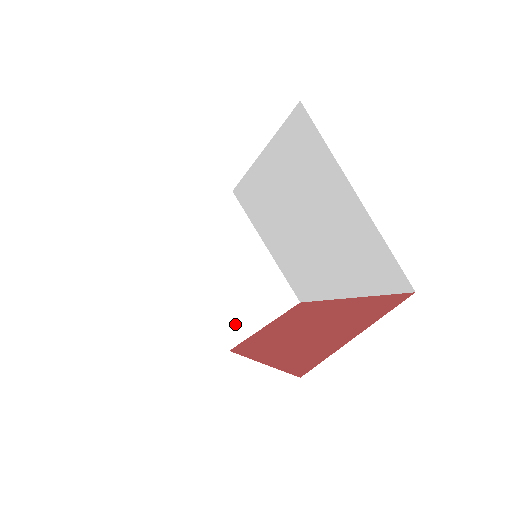
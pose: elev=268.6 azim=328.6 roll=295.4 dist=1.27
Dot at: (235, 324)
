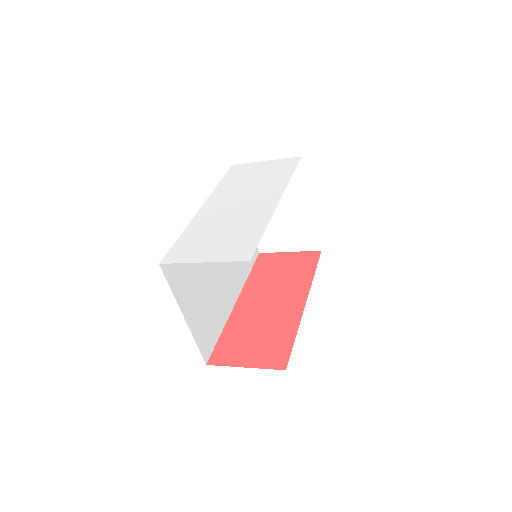
Dot at: (269, 241)
